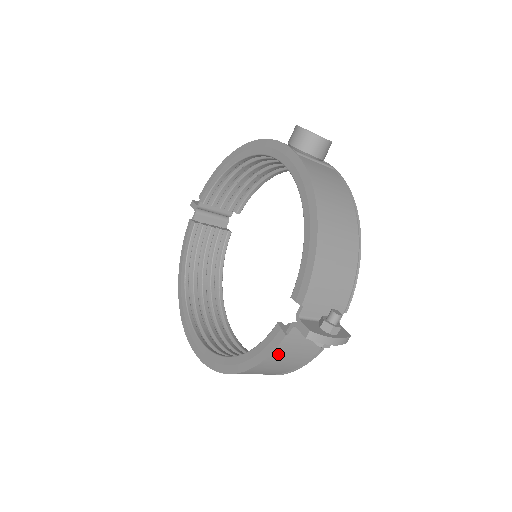
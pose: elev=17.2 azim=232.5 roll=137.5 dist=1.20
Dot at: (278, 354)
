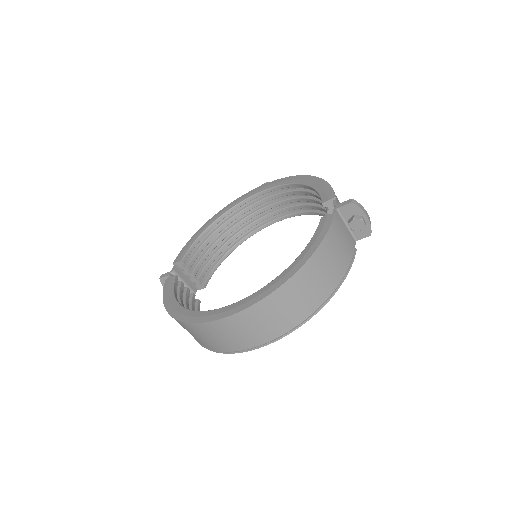
Dot at: (332, 236)
